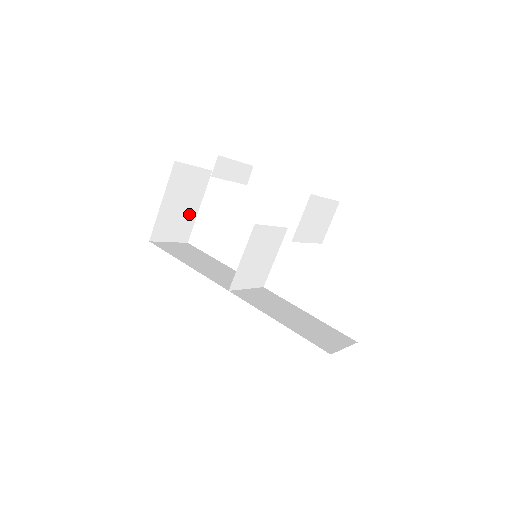
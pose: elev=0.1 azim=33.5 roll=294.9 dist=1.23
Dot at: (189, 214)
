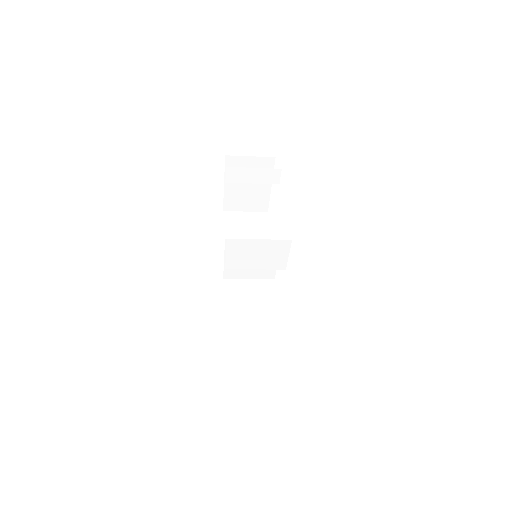
Dot at: (260, 191)
